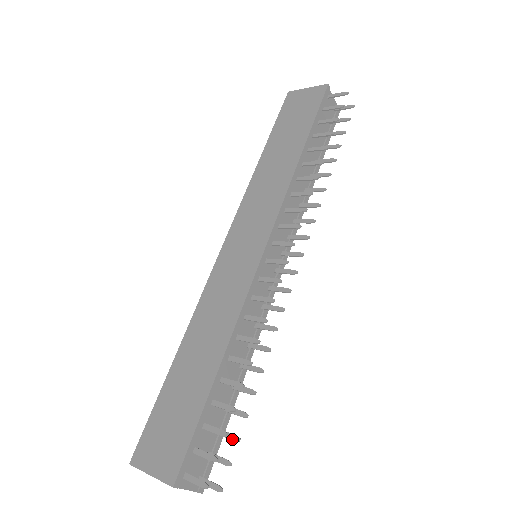
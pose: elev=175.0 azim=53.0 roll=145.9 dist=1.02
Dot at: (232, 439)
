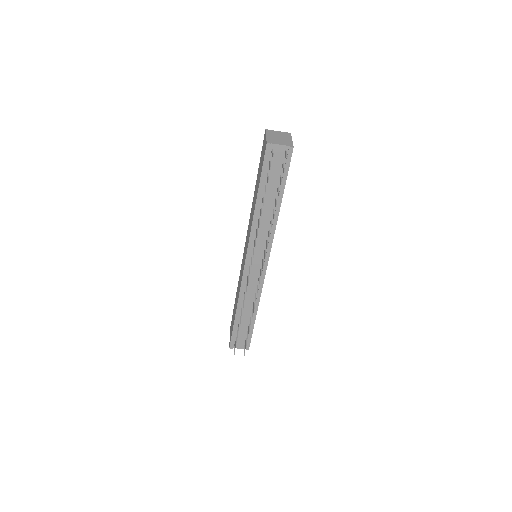
Dot at: (247, 340)
